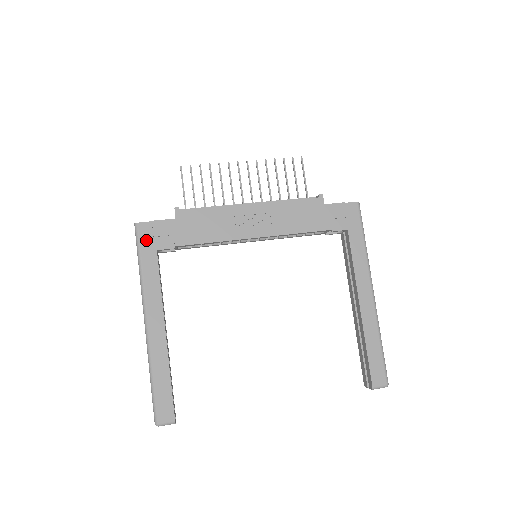
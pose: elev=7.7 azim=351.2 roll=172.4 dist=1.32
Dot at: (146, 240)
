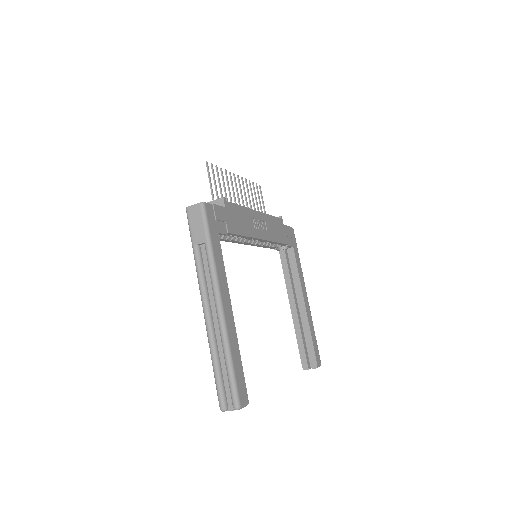
Dot at: (212, 221)
